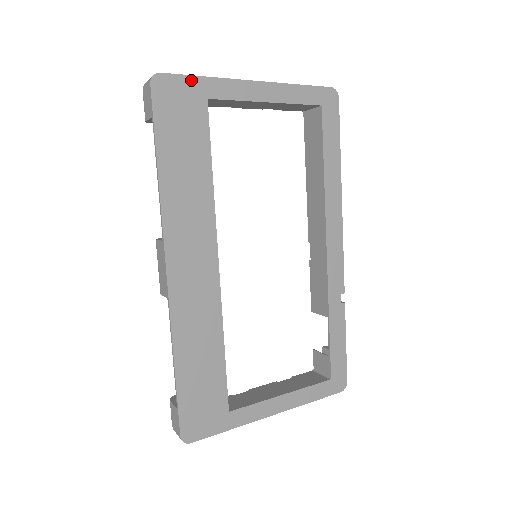
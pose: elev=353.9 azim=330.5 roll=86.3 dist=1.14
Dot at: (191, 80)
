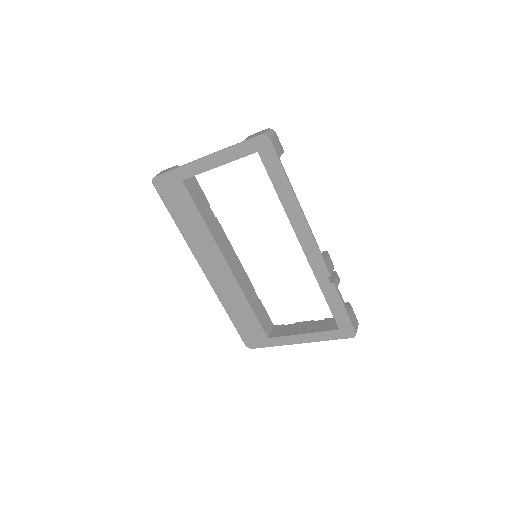
Dot at: (170, 174)
